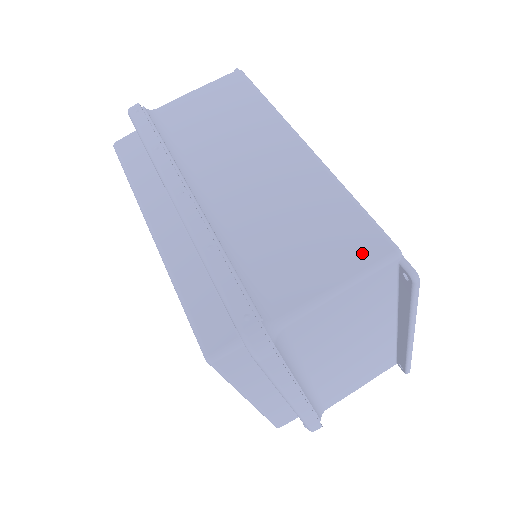
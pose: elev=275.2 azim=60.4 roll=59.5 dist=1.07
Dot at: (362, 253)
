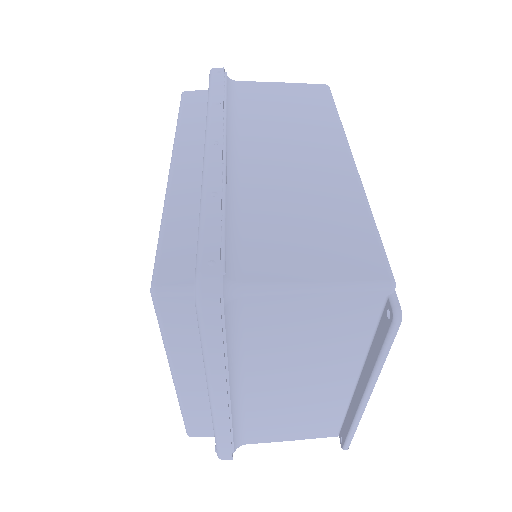
Dot at: (356, 267)
